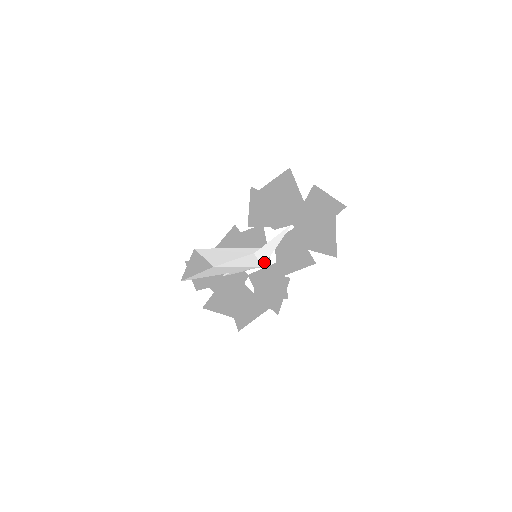
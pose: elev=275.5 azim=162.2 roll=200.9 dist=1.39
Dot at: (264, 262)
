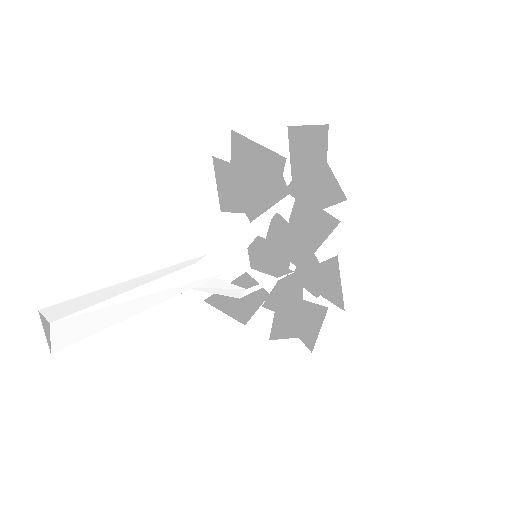
Dot at: (230, 264)
